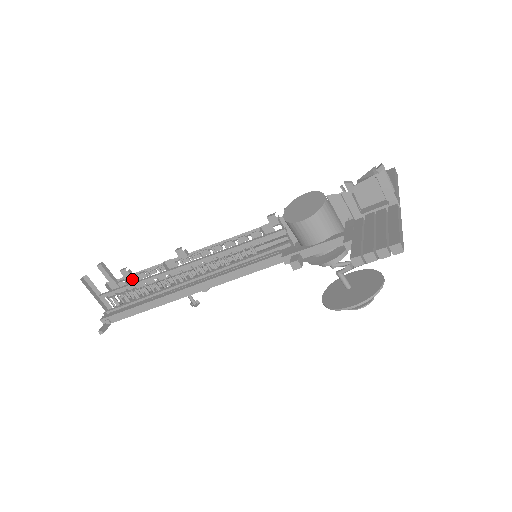
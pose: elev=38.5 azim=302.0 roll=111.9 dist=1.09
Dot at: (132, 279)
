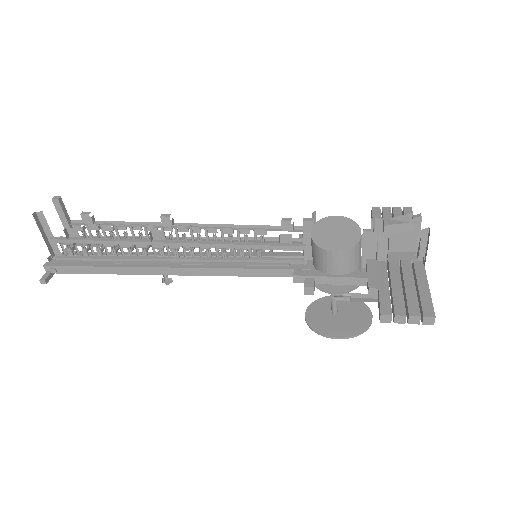
Dot at: (93, 227)
